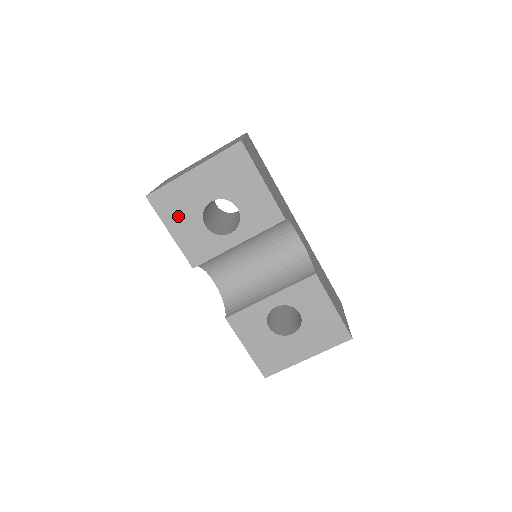
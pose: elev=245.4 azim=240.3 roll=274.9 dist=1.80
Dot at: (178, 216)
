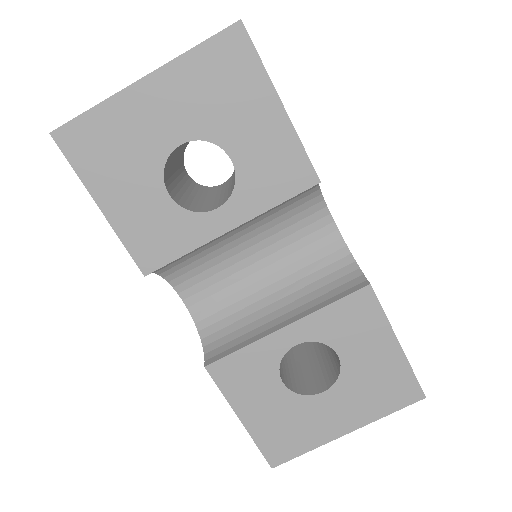
Dot at: (115, 174)
